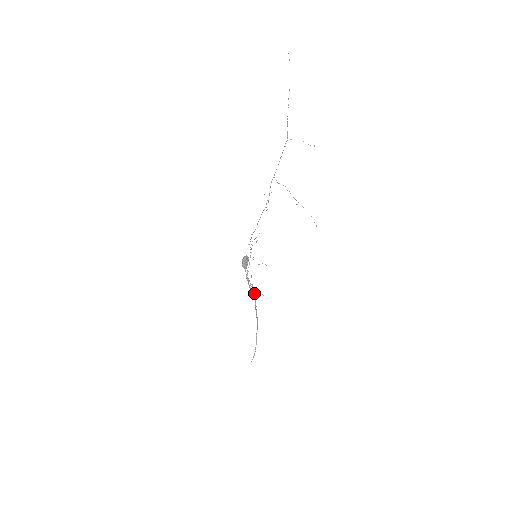
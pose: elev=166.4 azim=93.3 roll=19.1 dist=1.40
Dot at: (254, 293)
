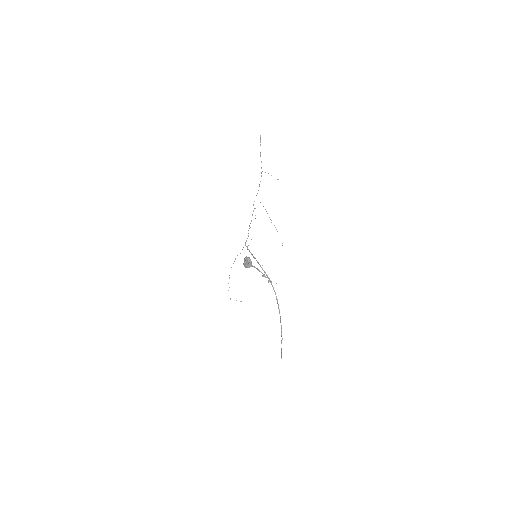
Dot at: (270, 280)
